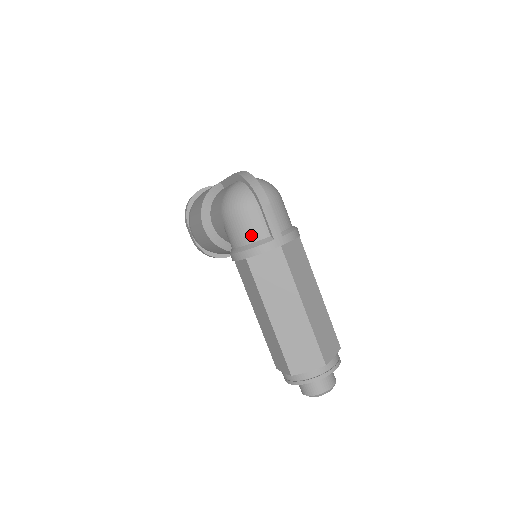
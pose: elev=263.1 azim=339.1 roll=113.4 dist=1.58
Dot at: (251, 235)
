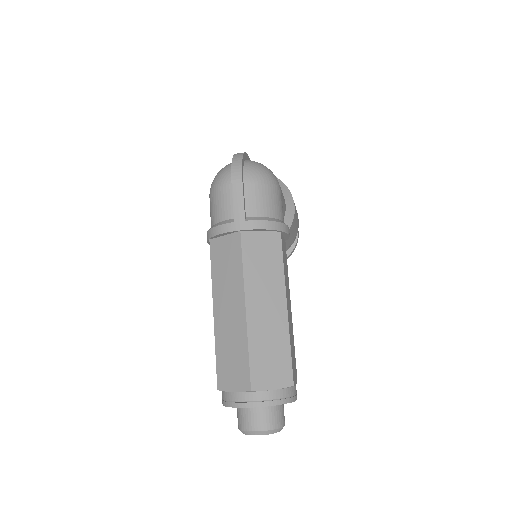
Dot at: (218, 214)
